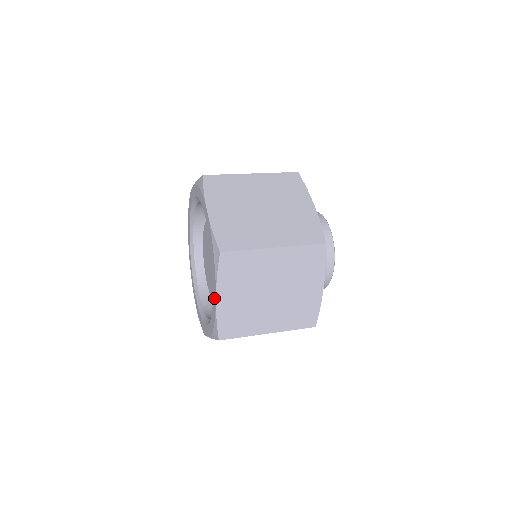
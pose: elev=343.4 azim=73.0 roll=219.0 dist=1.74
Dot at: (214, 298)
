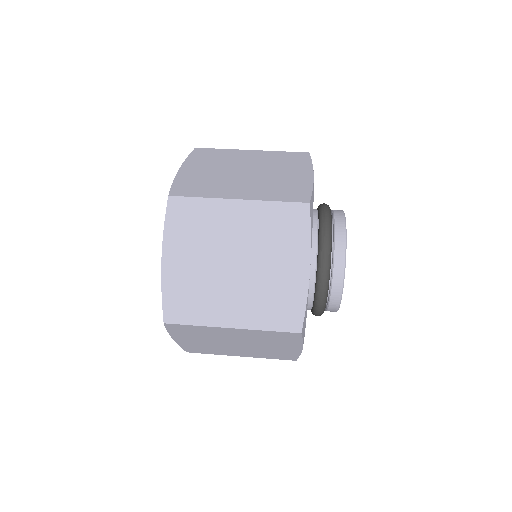
Dot at: occluded
